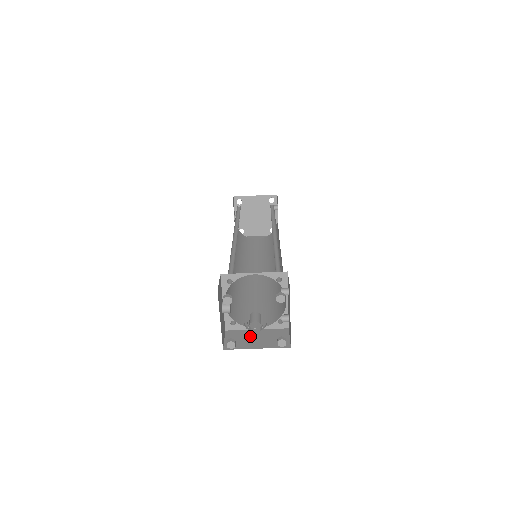
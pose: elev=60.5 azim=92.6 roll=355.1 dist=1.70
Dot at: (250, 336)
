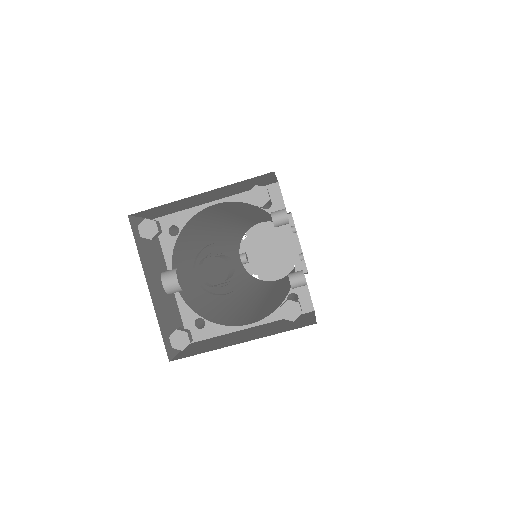
Dot at: (233, 335)
